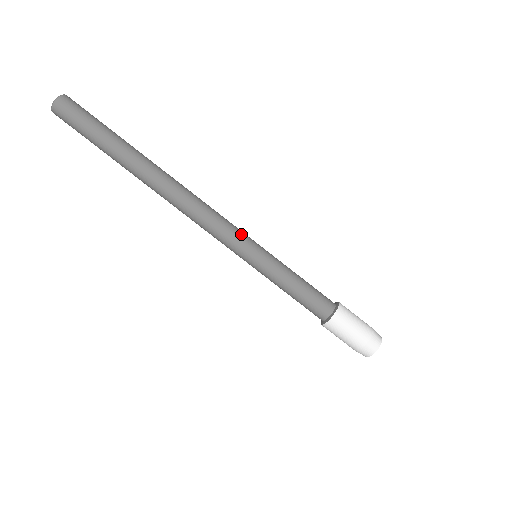
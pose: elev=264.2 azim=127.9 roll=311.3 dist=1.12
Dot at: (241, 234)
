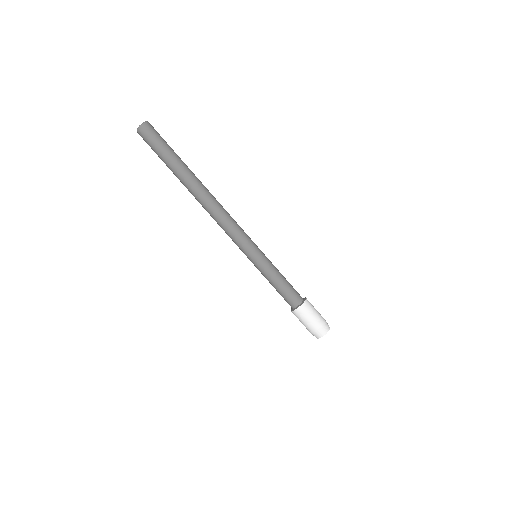
Dot at: (250, 238)
